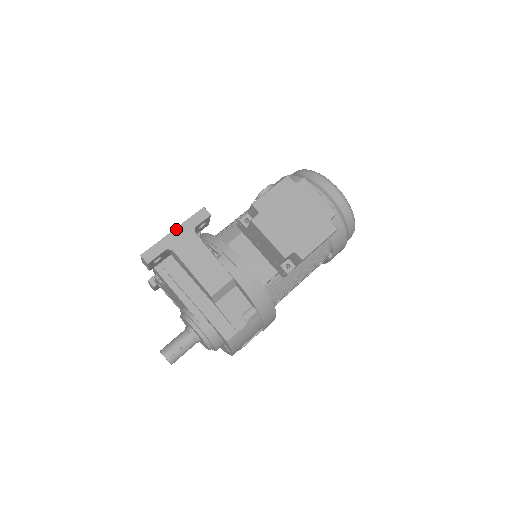
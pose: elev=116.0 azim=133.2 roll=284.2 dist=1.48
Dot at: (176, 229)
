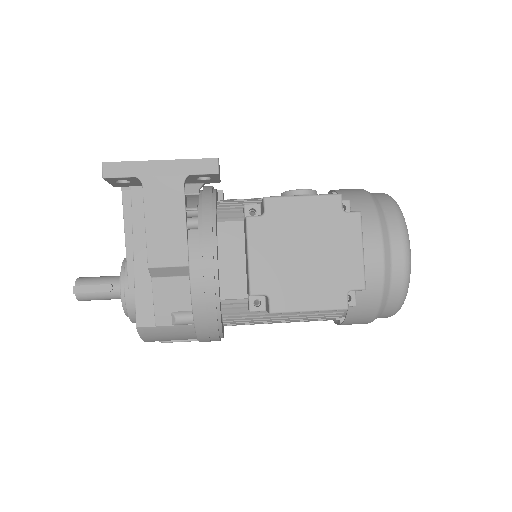
Dot at: (165, 161)
